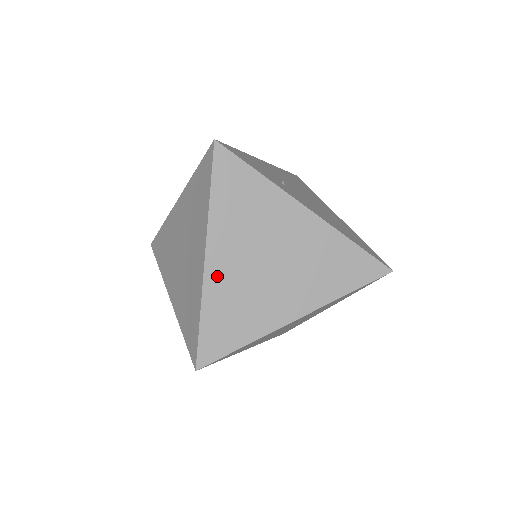
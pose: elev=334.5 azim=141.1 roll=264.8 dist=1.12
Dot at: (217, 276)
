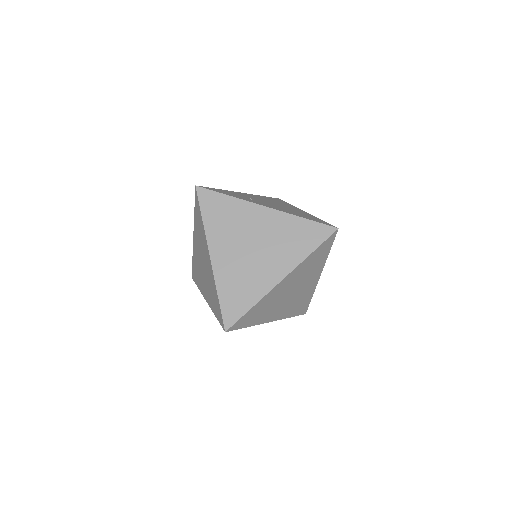
Dot at: (221, 267)
